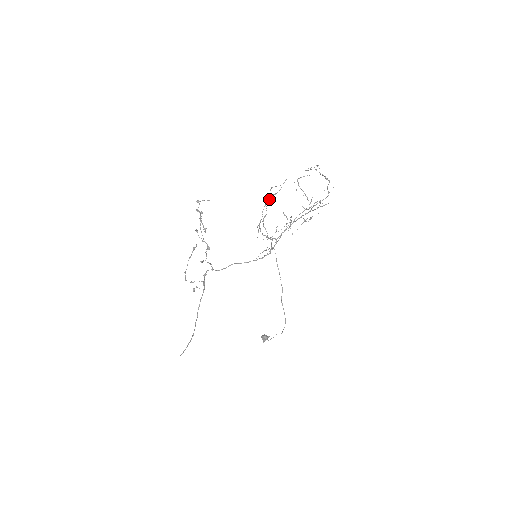
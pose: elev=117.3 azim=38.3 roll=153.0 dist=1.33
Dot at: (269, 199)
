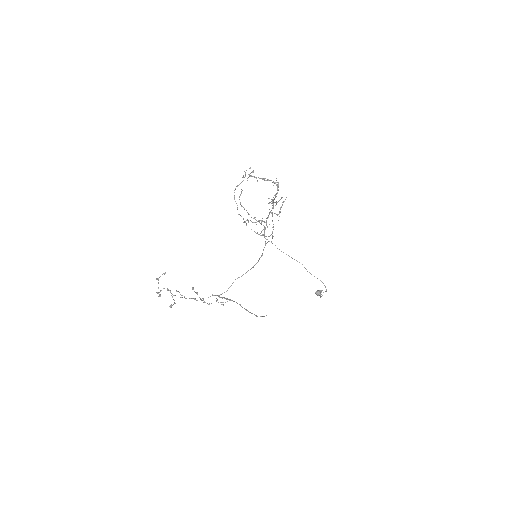
Dot at: occluded
